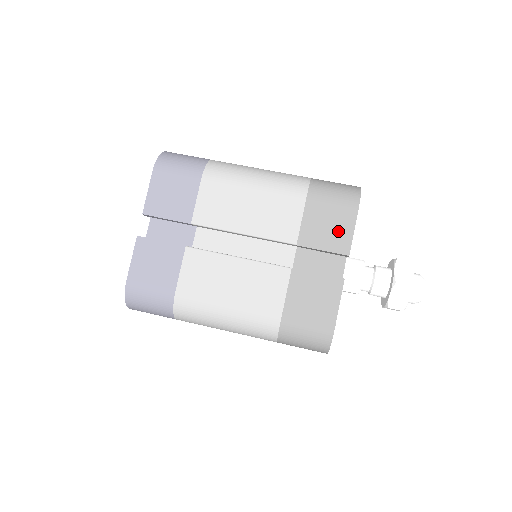
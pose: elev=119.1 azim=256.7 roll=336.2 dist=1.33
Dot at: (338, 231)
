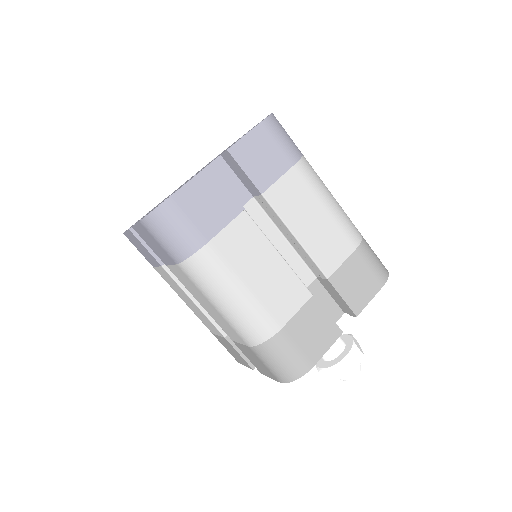
Dot at: (261, 368)
